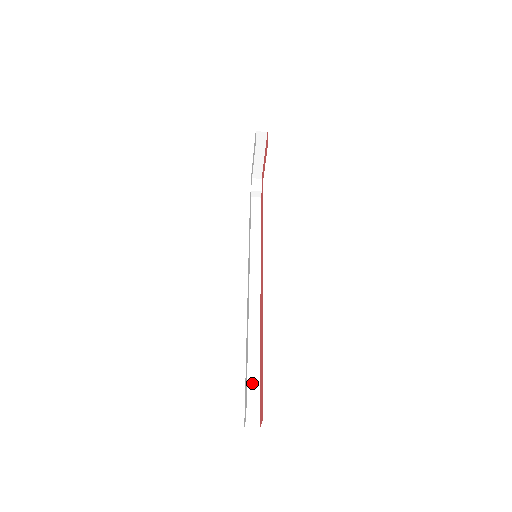
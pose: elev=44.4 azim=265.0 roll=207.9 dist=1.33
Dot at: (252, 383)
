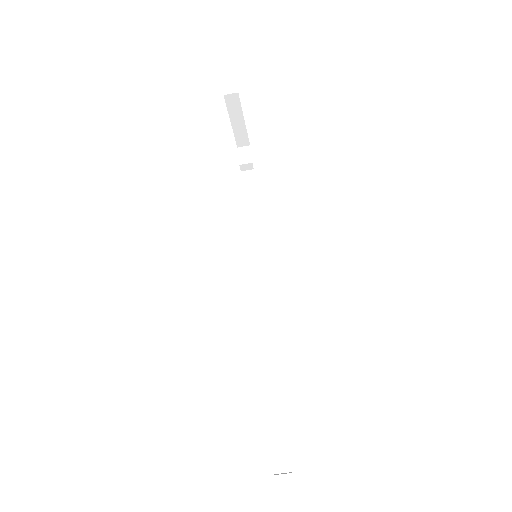
Dot at: (276, 417)
